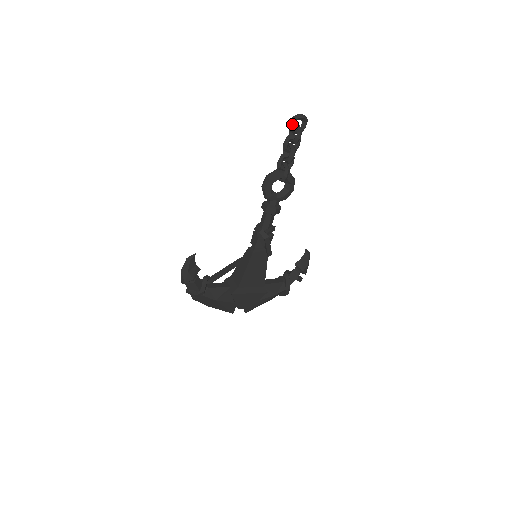
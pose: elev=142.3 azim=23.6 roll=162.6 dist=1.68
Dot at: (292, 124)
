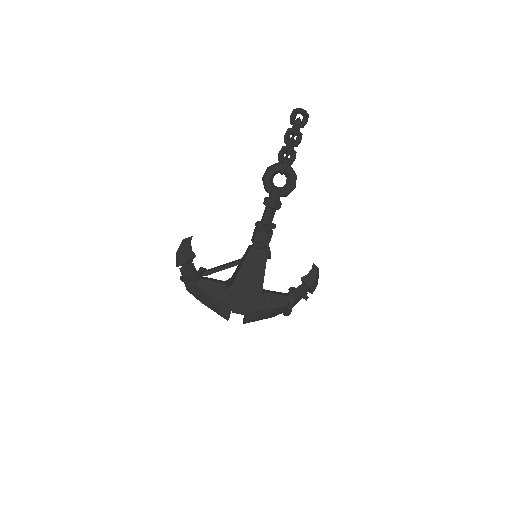
Dot at: (292, 116)
